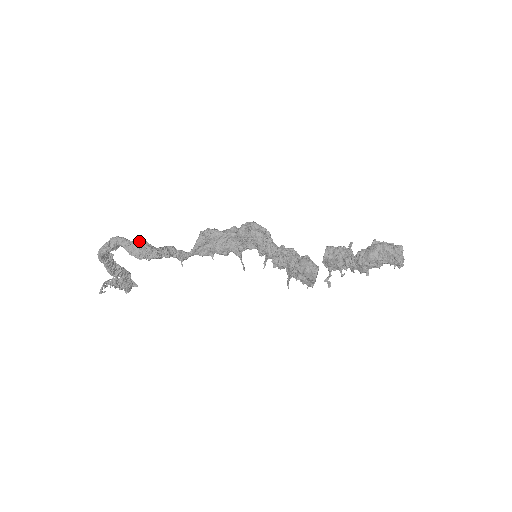
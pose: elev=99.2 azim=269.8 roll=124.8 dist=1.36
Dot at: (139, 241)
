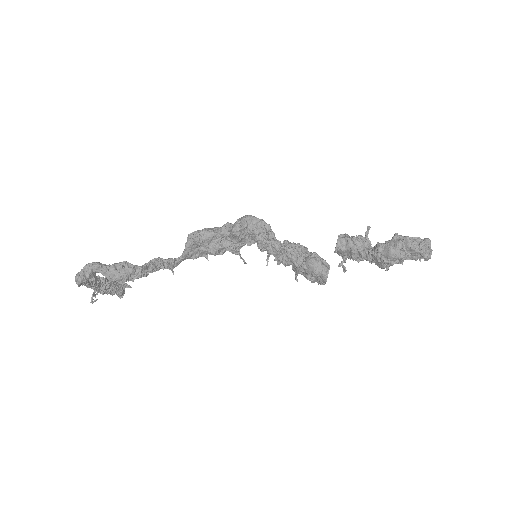
Dot at: (118, 263)
